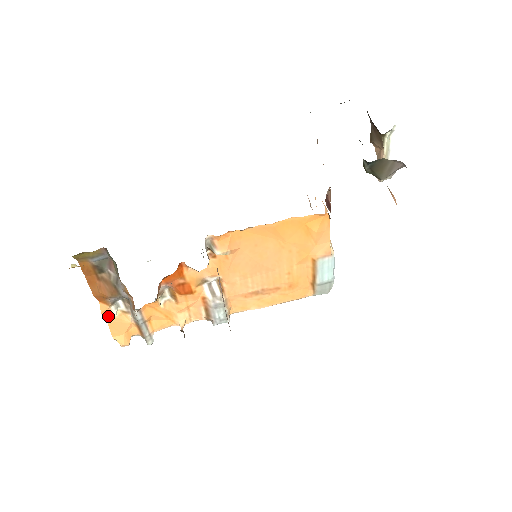
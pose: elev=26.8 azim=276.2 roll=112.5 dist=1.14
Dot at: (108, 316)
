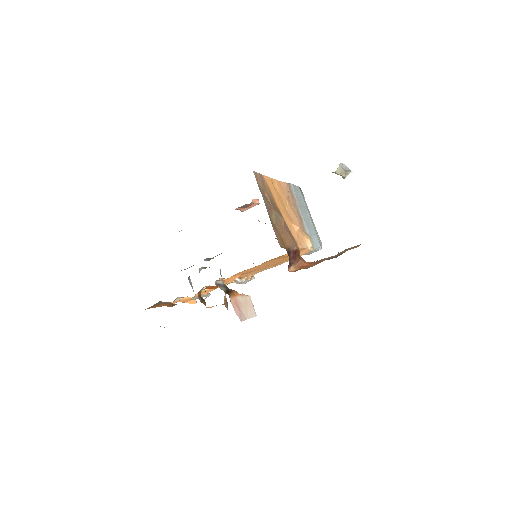
Dot at: (176, 302)
